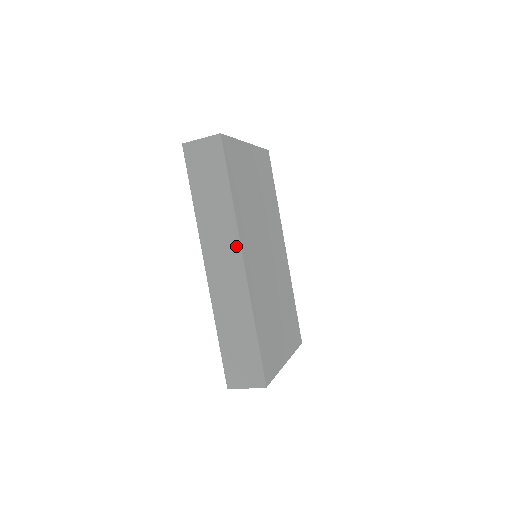
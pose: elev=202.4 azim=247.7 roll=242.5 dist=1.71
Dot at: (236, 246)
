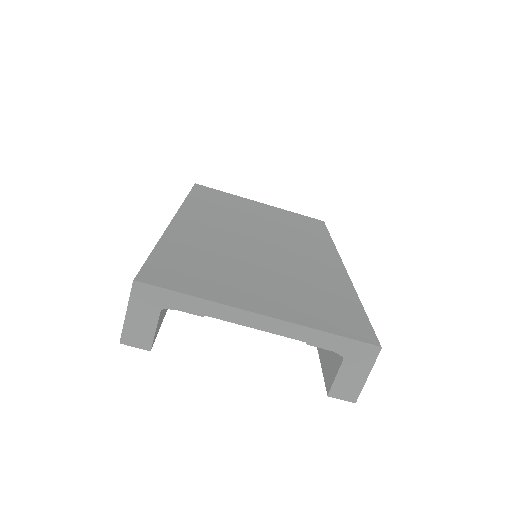
Dot at: occluded
